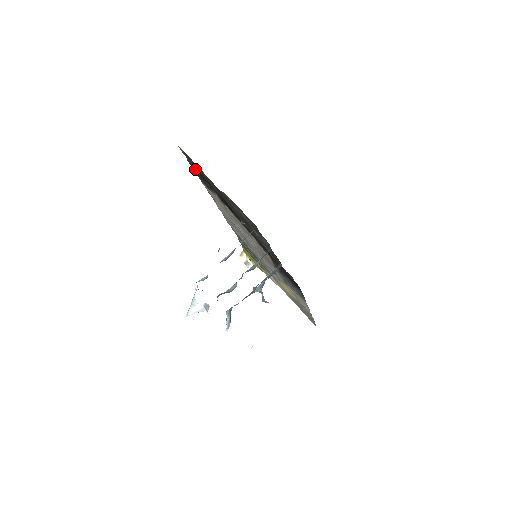
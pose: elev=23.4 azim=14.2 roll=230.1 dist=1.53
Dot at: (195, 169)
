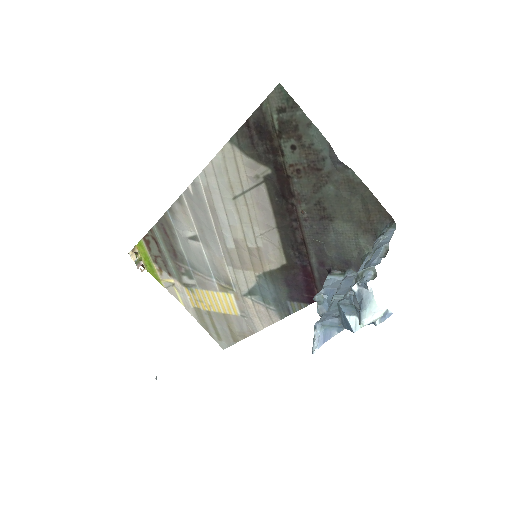
Dot at: (263, 123)
